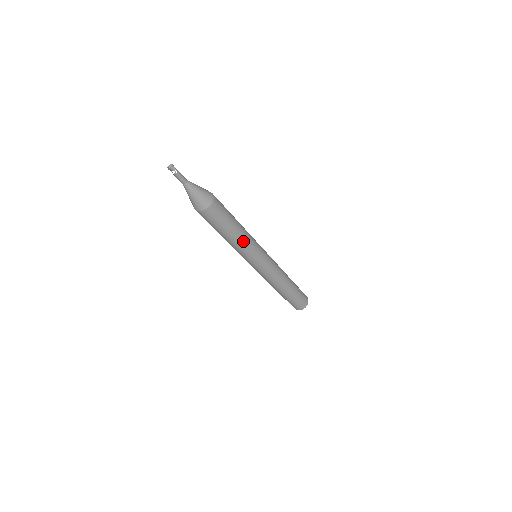
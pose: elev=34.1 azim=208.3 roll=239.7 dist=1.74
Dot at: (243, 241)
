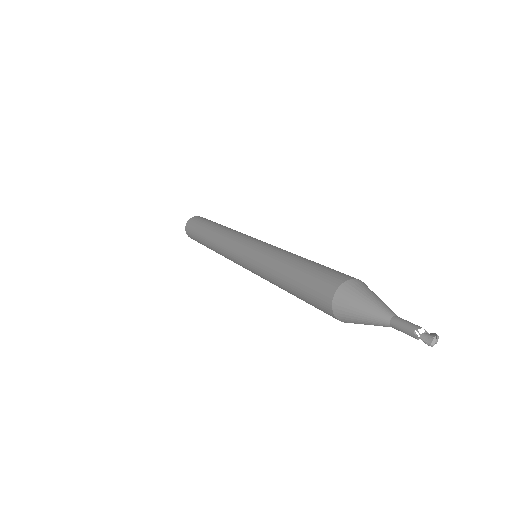
Dot at: occluded
